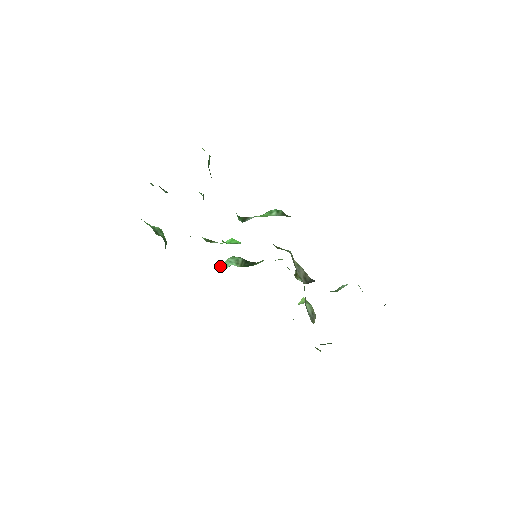
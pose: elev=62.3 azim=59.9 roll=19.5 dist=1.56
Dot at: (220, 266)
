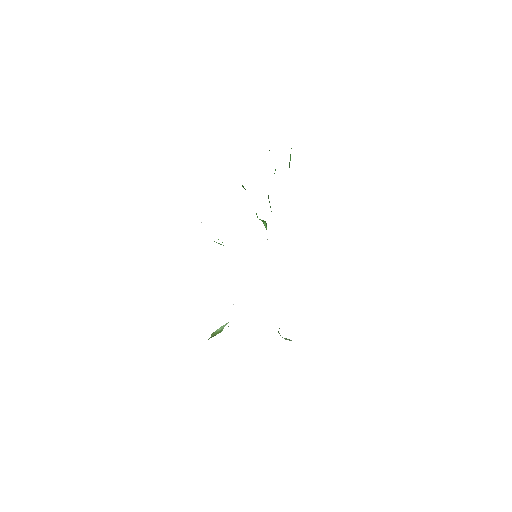
Dot at: occluded
